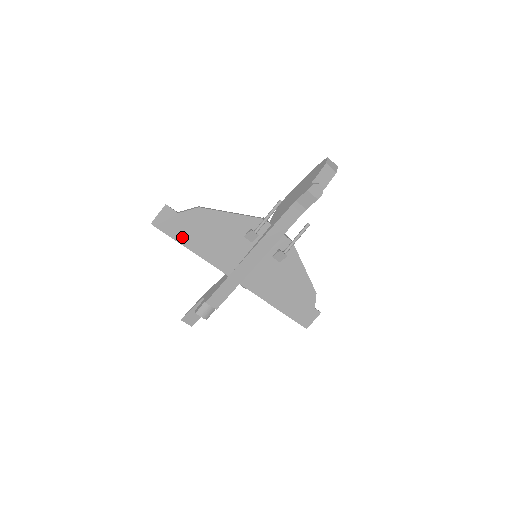
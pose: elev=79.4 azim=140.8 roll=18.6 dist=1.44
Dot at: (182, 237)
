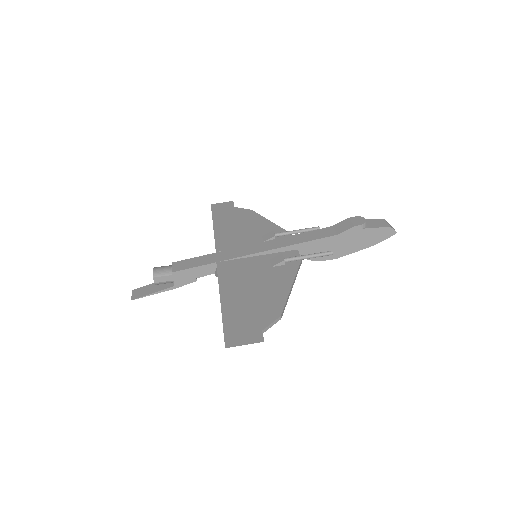
Dot at: (219, 217)
